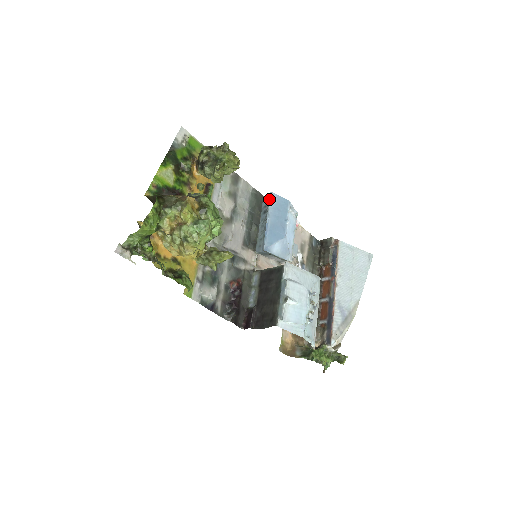
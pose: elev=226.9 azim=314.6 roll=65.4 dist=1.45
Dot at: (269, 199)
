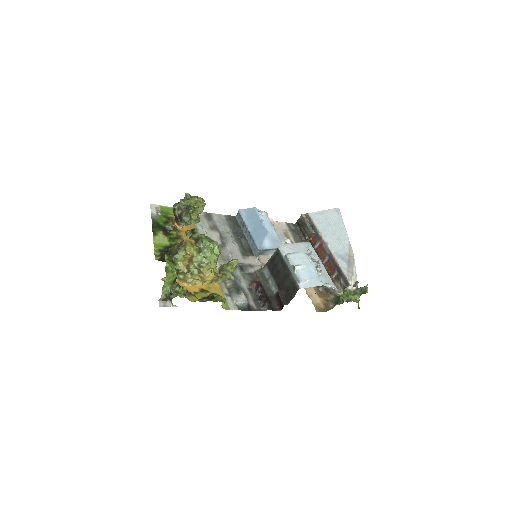
Dot at: (240, 215)
